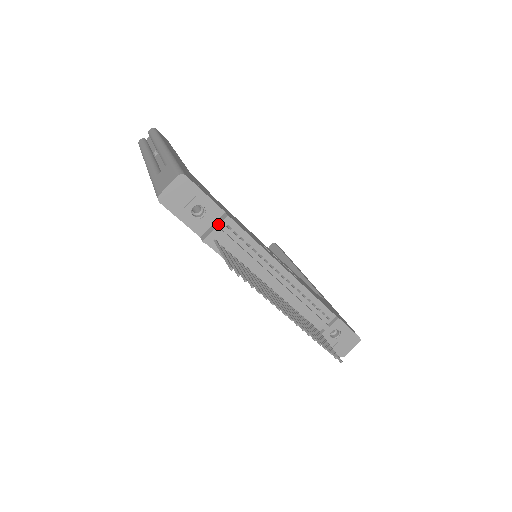
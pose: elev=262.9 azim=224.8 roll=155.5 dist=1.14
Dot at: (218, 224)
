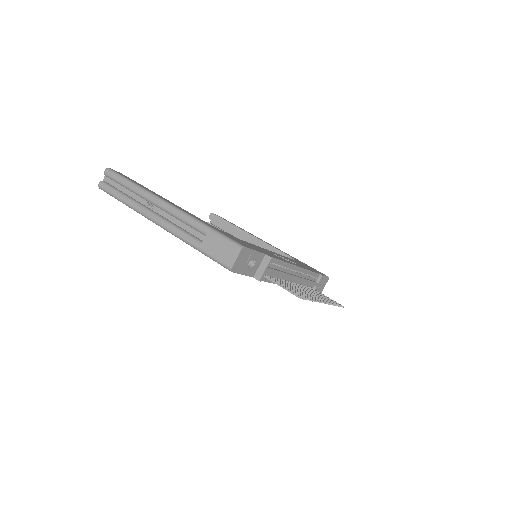
Dot at: (266, 266)
